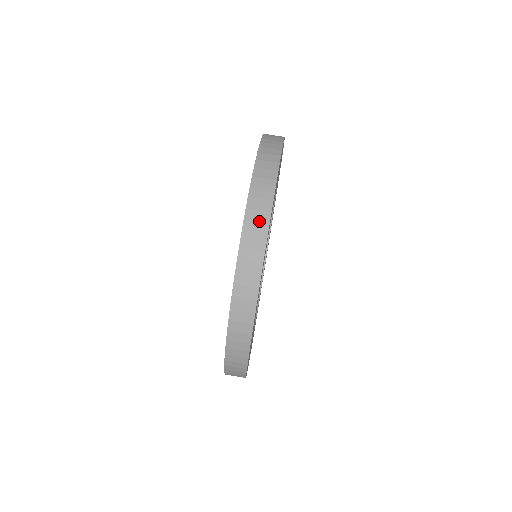
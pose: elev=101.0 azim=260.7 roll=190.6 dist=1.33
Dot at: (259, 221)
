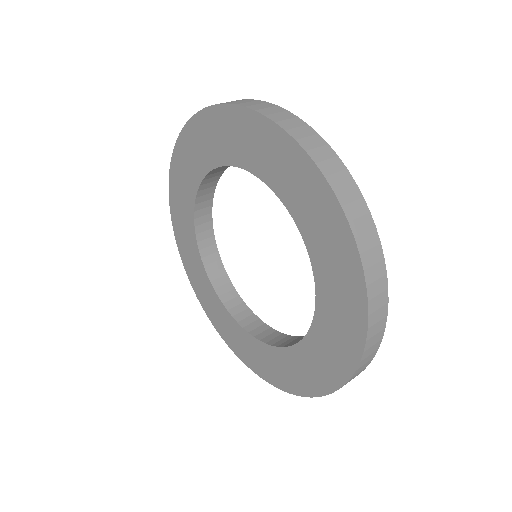
Dot at: (287, 118)
